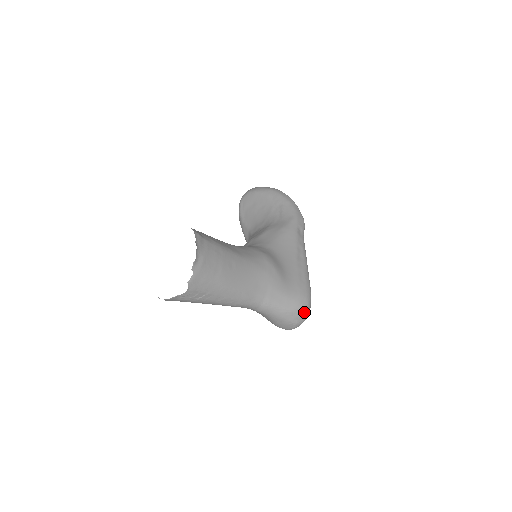
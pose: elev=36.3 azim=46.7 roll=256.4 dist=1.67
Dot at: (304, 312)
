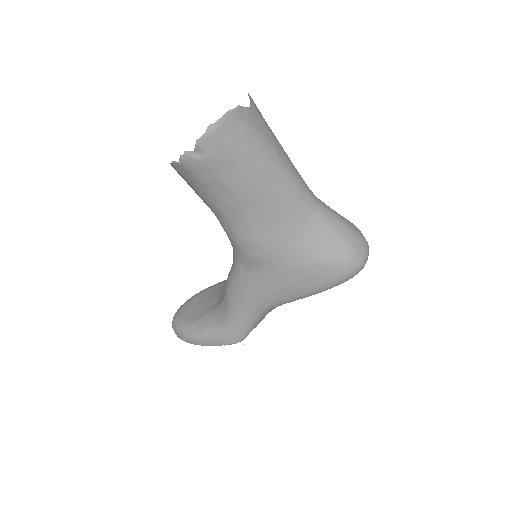
Dot at: occluded
